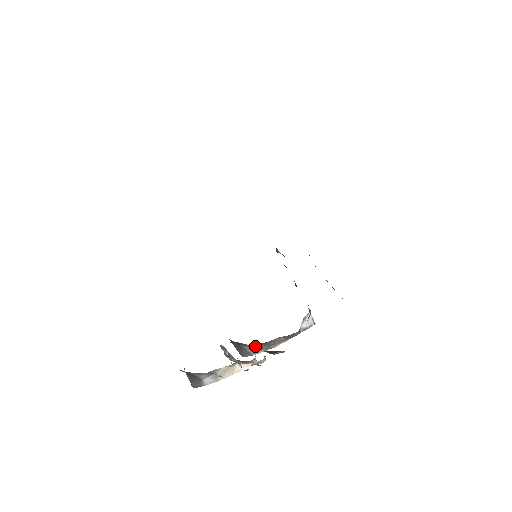
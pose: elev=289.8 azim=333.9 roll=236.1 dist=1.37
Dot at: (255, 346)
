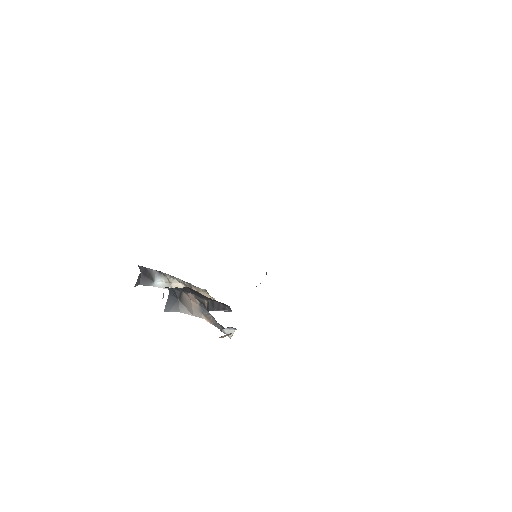
Dot at: (193, 305)
